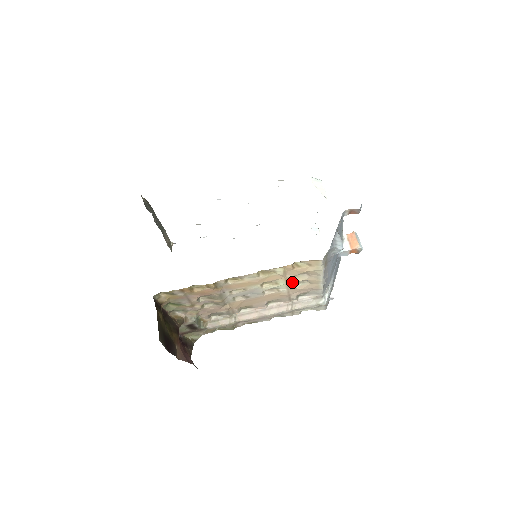
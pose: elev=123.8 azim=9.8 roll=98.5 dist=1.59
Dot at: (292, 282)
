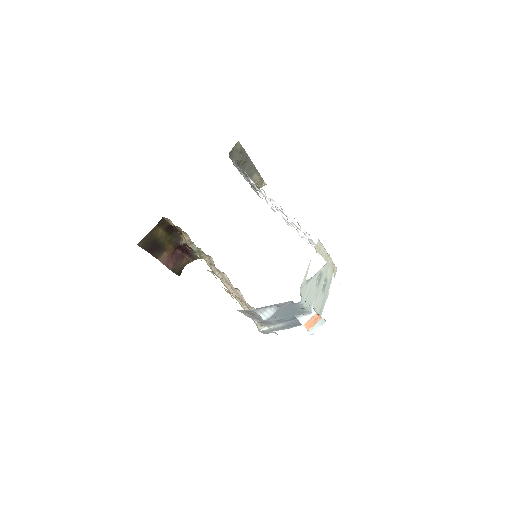
Dot at: occluded
